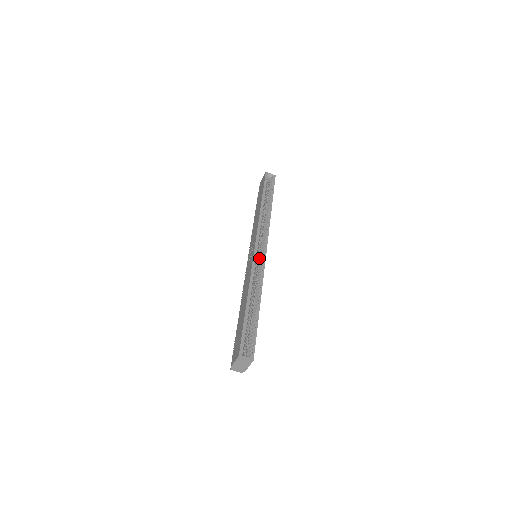
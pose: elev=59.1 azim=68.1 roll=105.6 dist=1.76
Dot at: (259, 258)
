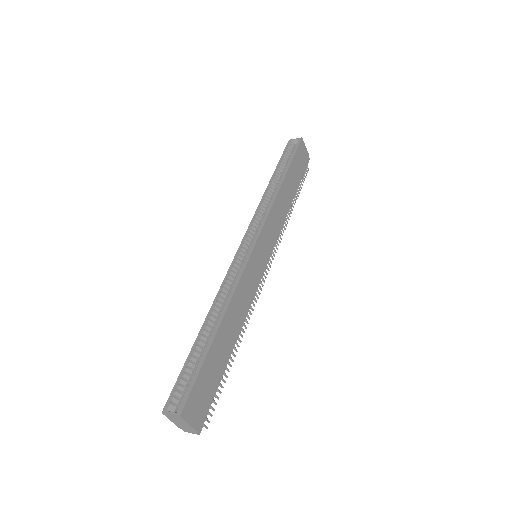
Dot at: occluded
